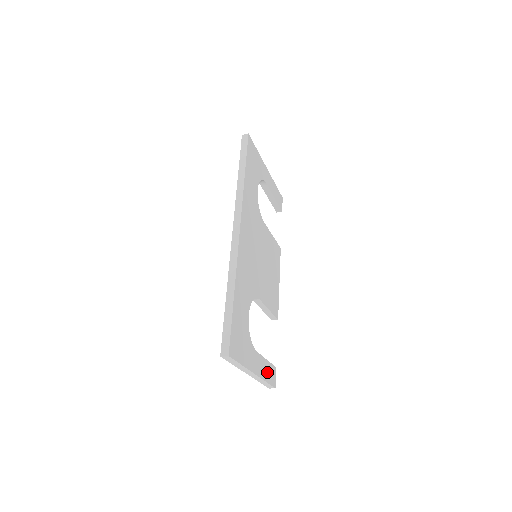
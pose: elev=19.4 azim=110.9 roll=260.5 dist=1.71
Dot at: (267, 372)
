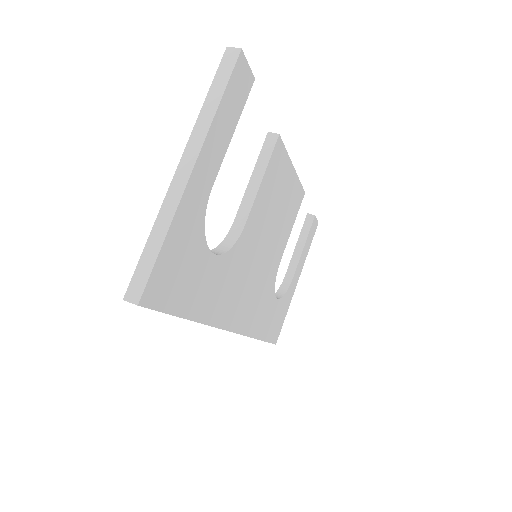
Dot at: (307, 246)
